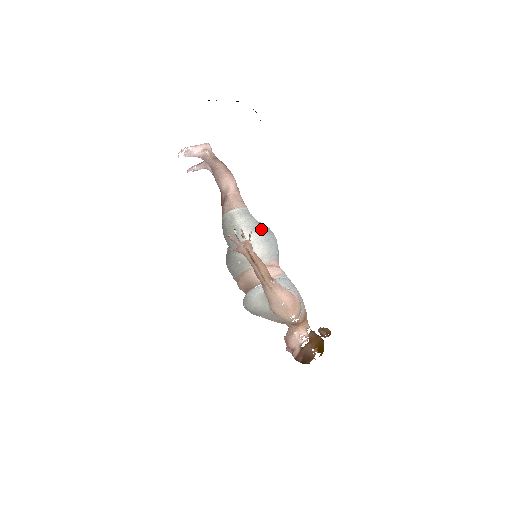
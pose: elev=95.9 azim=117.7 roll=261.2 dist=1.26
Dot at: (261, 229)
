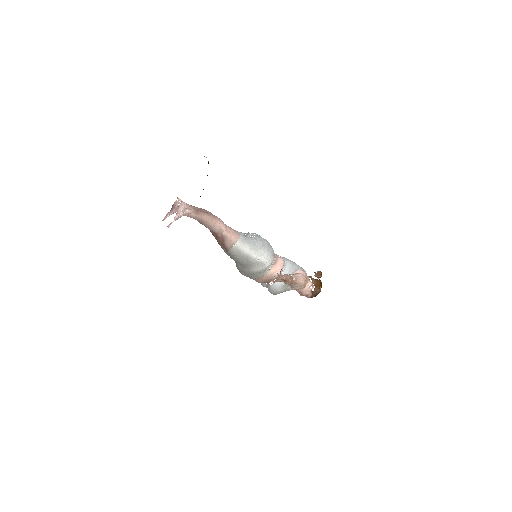
Dot at: (260, 245)
